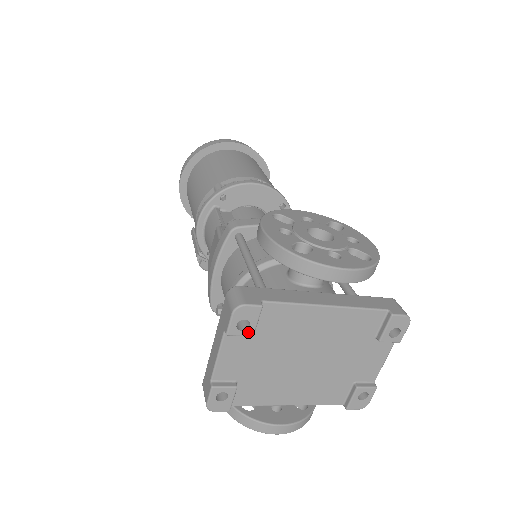
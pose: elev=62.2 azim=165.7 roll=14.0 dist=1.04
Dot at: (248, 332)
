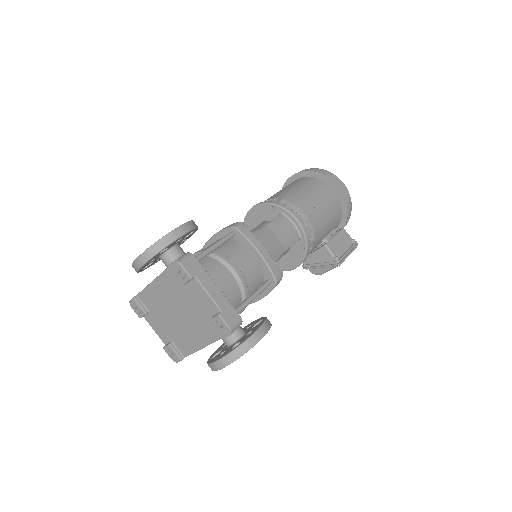
Dot at: (143, 313)
